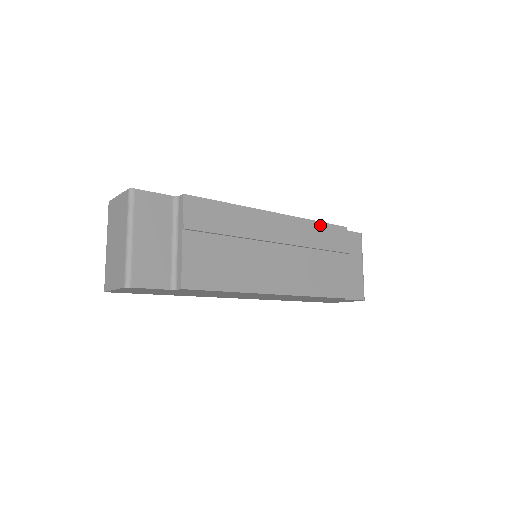
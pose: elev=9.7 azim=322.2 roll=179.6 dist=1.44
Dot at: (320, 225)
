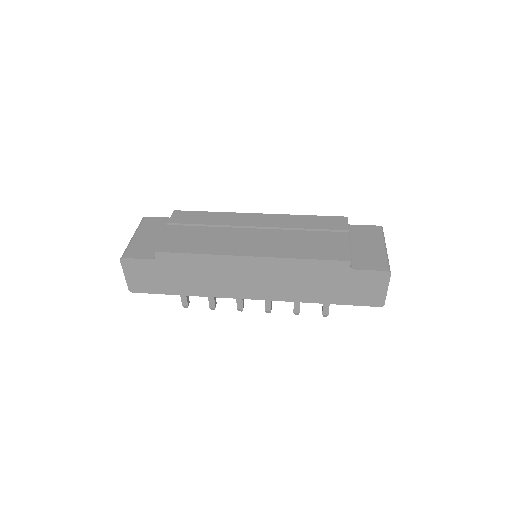
Dot at: (310, 217)
